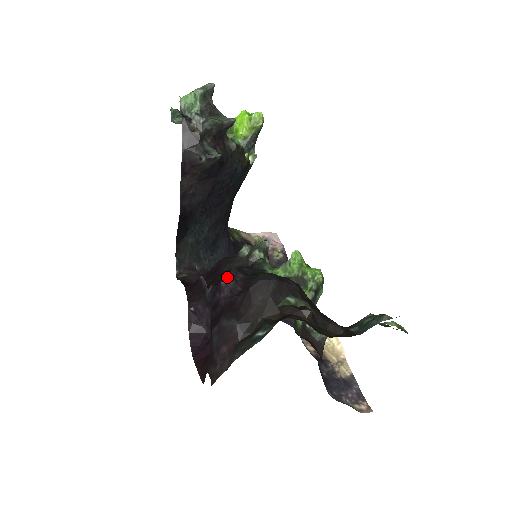
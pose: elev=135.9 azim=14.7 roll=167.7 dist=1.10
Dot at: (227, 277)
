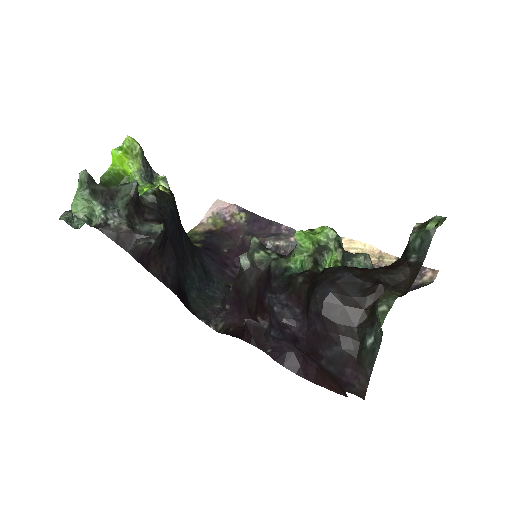
Dot at: (278, 311)
